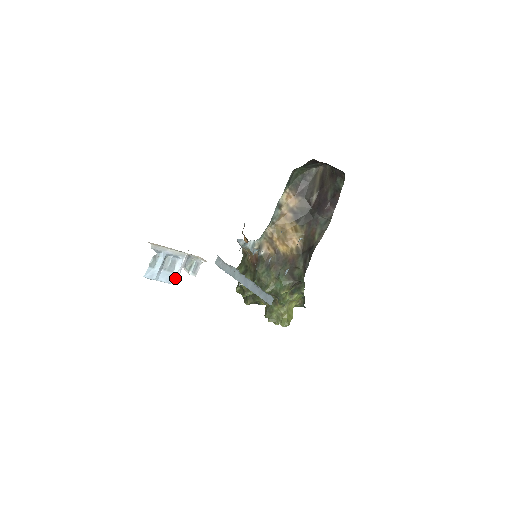
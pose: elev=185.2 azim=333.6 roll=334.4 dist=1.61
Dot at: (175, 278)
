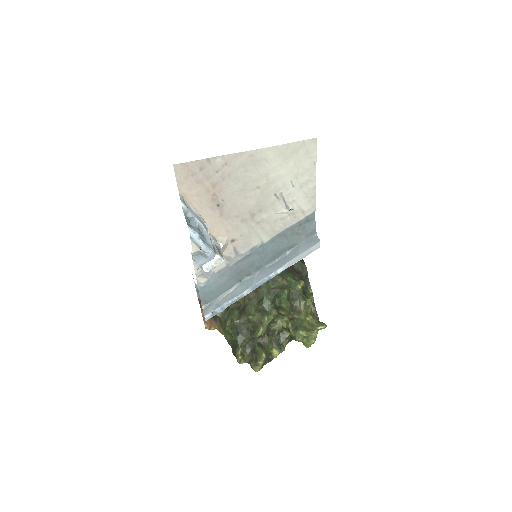
Dot at: (212, 247)
